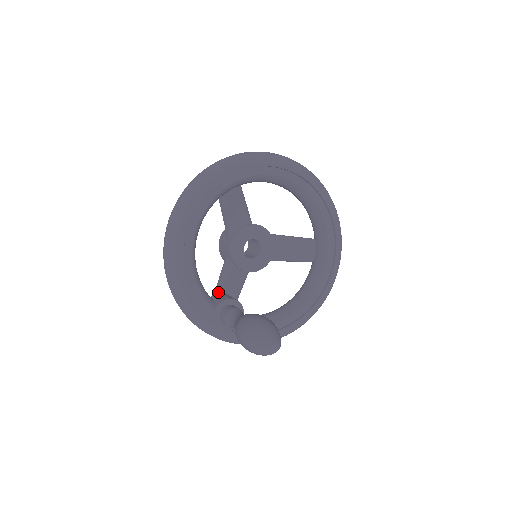
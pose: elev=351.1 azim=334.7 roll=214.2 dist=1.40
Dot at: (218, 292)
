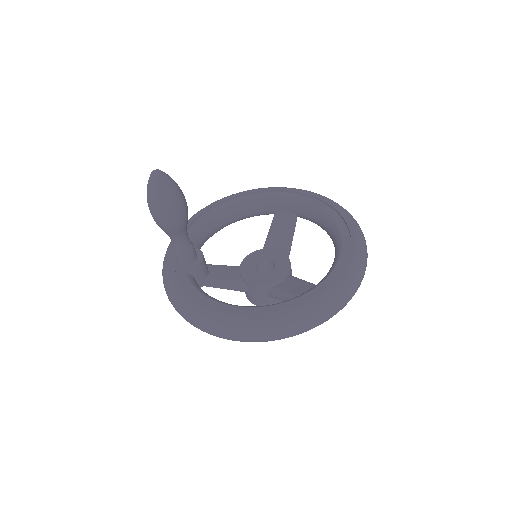
Dot at: occluded
